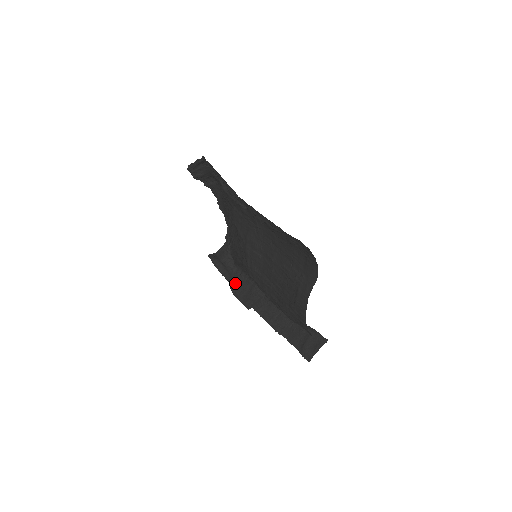
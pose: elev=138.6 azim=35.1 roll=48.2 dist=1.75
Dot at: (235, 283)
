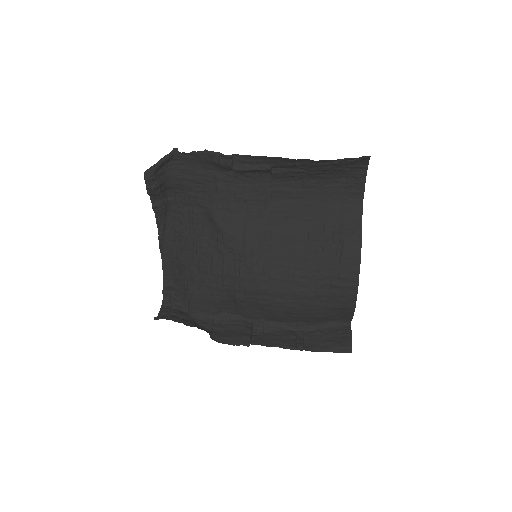
Dot at: (209, 332)
